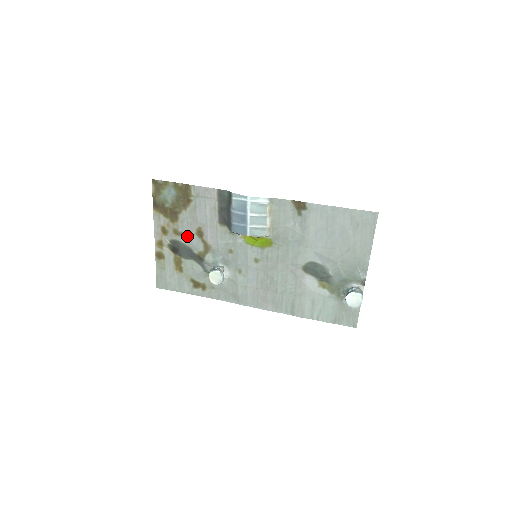
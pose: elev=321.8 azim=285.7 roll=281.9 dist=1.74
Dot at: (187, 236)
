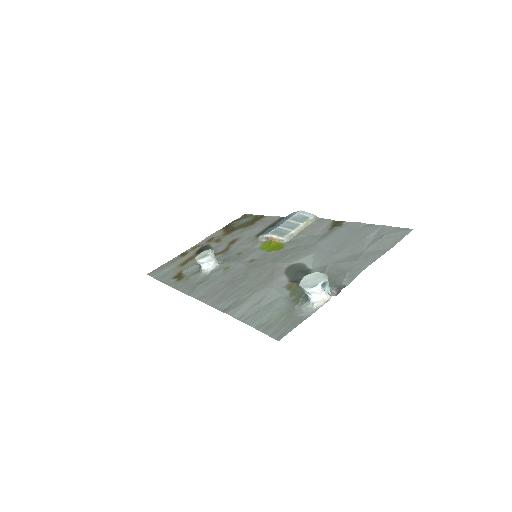
Dot at: (221, 243)
